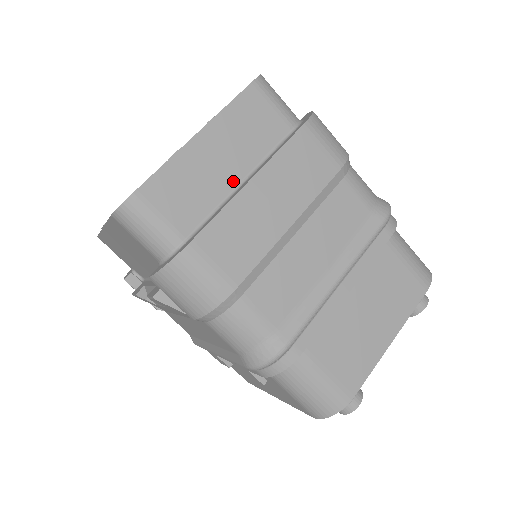
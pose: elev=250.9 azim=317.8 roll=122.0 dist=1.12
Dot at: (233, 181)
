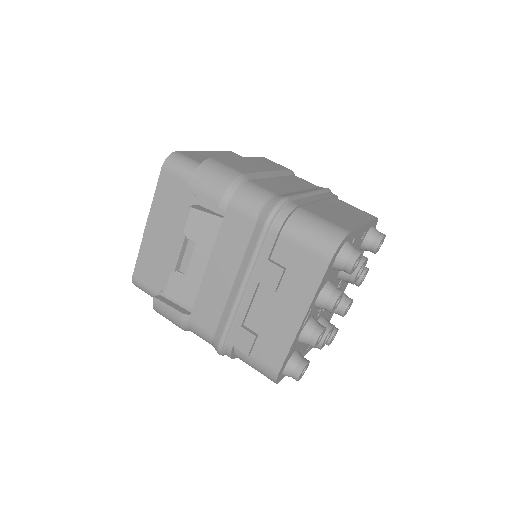
Dot at: occluded
